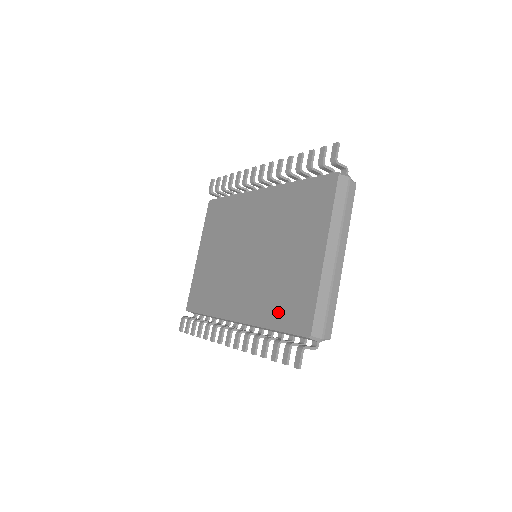
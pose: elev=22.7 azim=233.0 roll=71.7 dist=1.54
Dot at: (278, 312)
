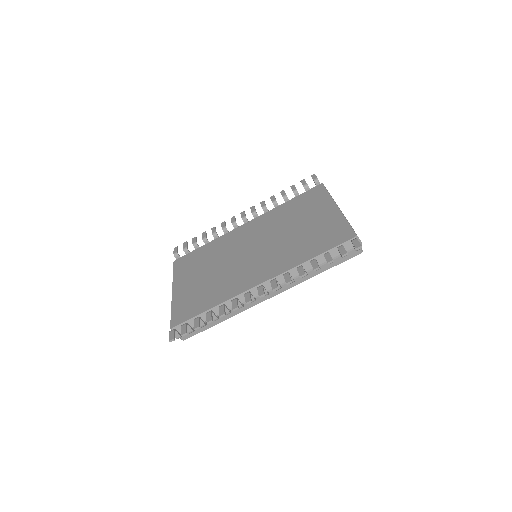
Dot at: (313, 248)
